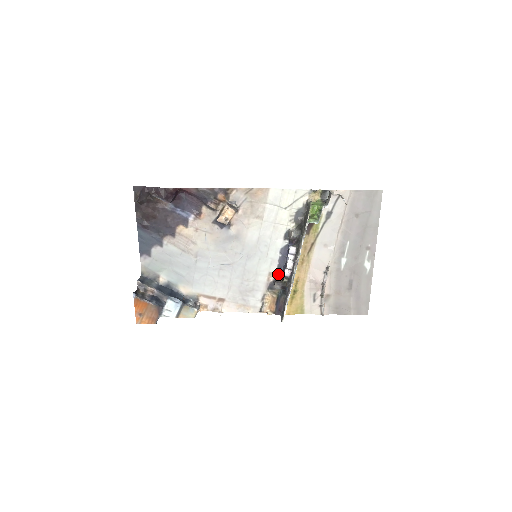
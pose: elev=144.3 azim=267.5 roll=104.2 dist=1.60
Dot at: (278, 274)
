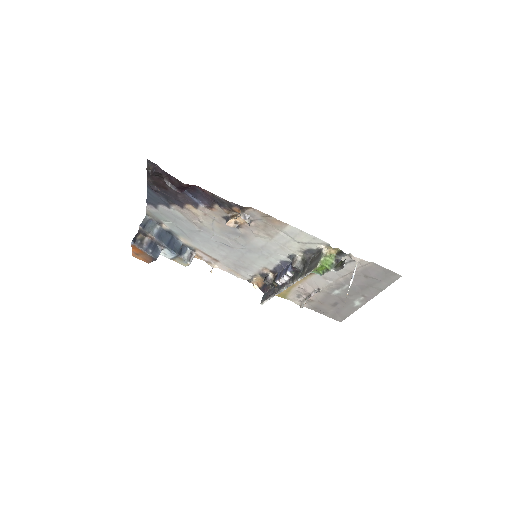
Dot at: (273, 272)
